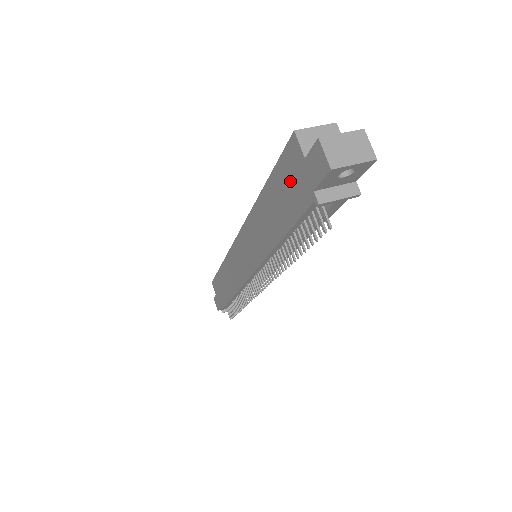
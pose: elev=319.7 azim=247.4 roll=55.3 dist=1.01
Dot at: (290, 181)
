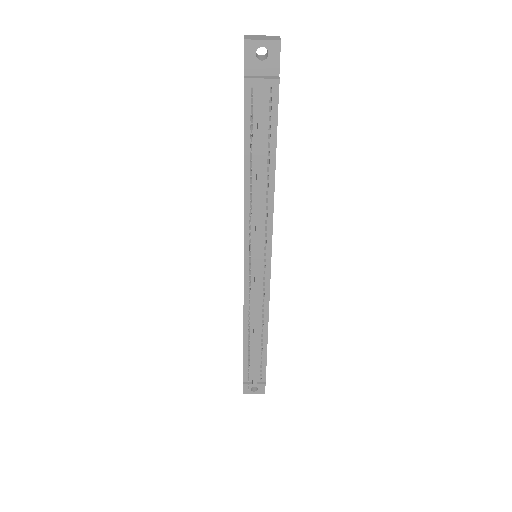
Dot at: occluded
